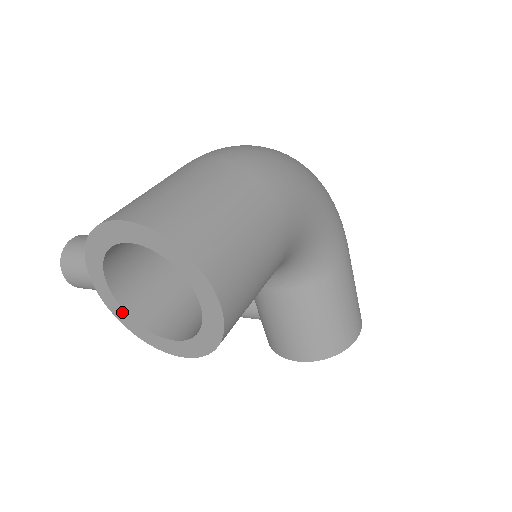
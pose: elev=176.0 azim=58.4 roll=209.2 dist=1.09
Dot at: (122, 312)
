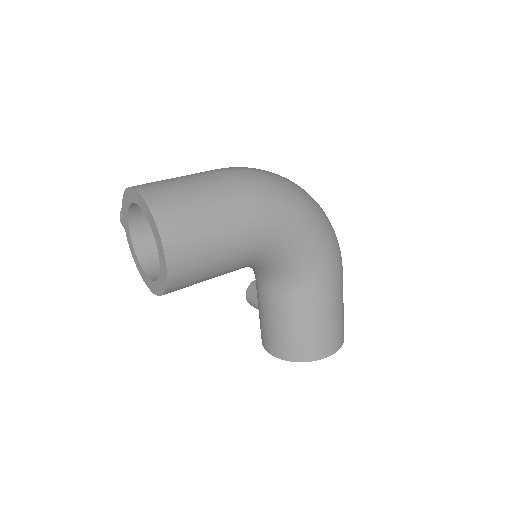
Dot at: (134, 251)
